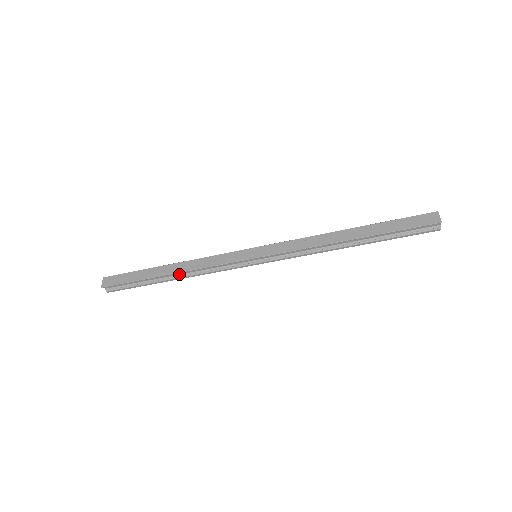
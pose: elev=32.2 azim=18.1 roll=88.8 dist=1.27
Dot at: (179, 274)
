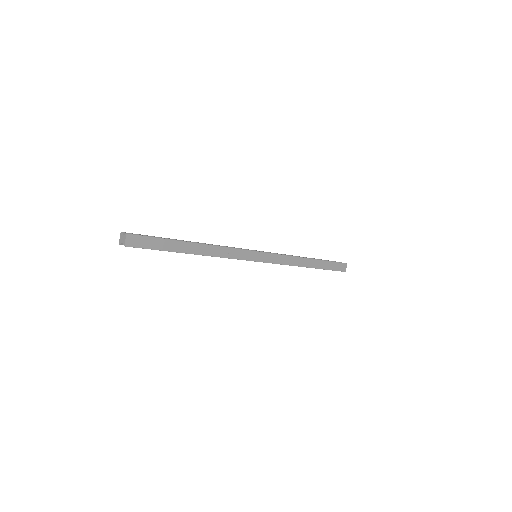
Dot at: occluded
